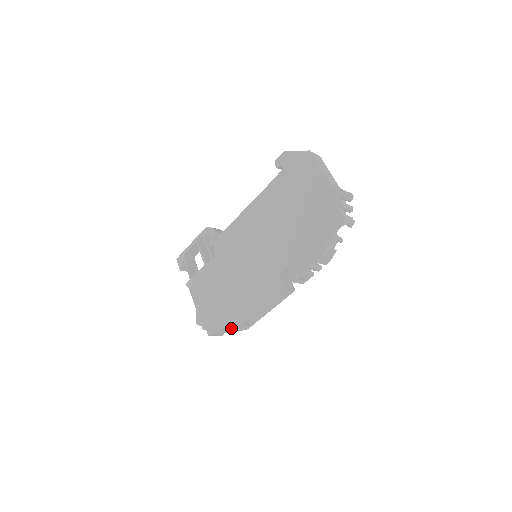
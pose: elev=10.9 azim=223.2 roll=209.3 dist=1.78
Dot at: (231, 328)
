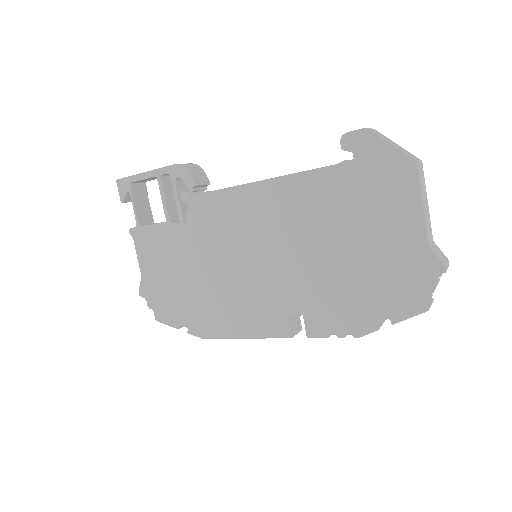
Dot at: (194, 333)
